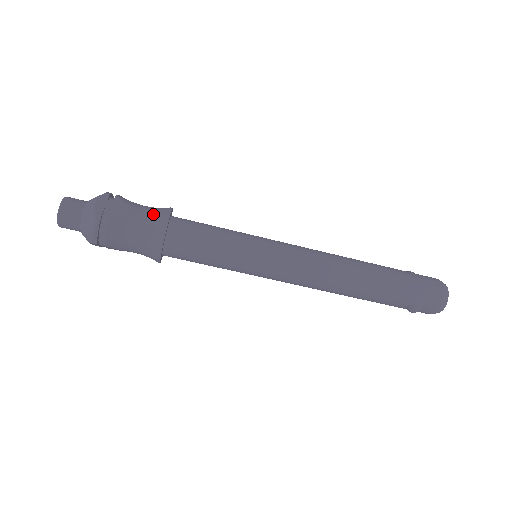
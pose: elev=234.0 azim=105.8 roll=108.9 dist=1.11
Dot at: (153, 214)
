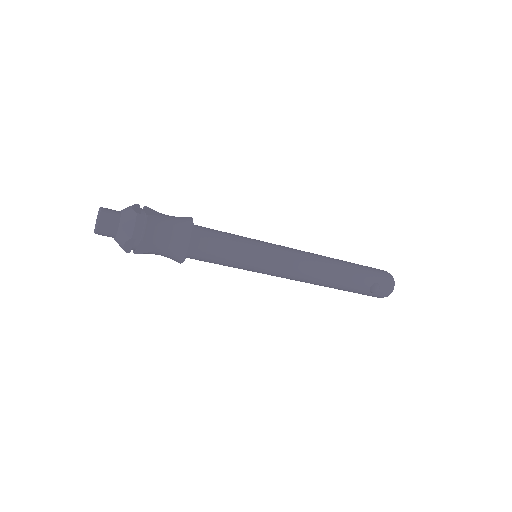
Dot at: (178, 217)
